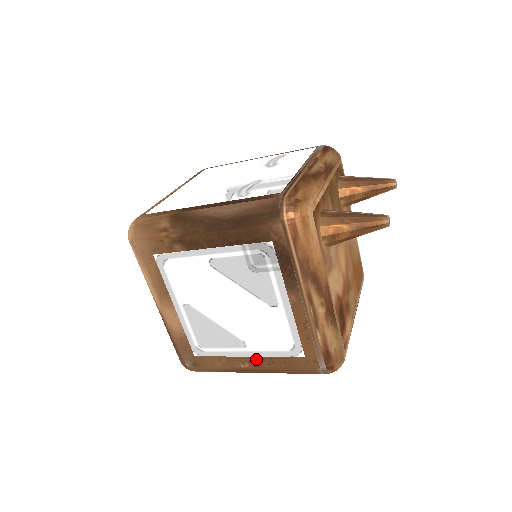
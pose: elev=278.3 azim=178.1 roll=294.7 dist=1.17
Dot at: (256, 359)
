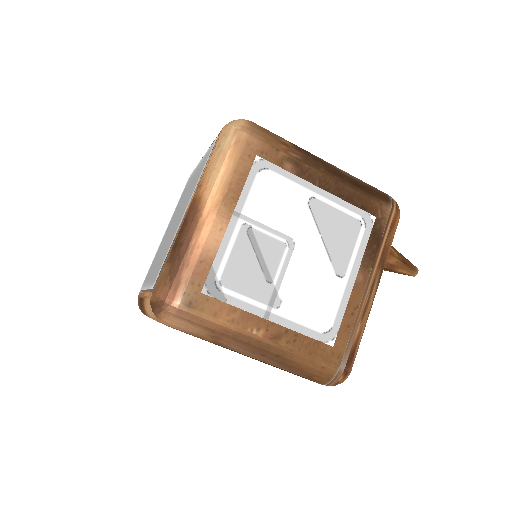
Dot at: (278, 329)
